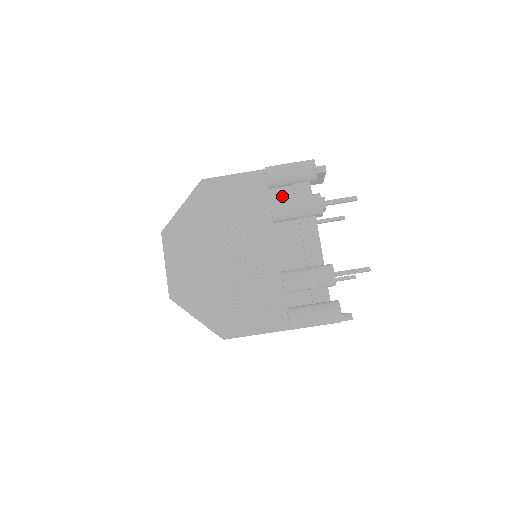
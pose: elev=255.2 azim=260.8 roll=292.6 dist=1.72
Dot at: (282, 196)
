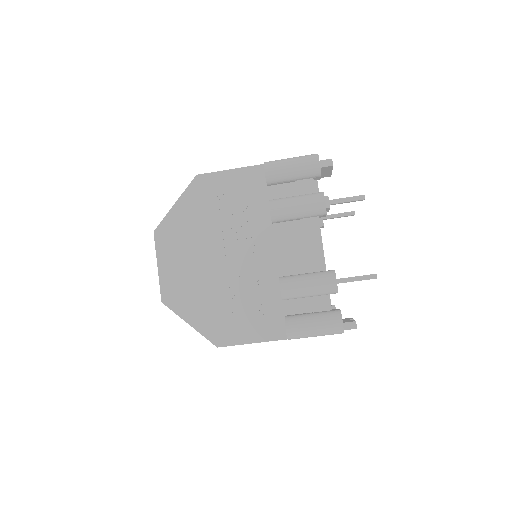
Dot at: (283, 194)
